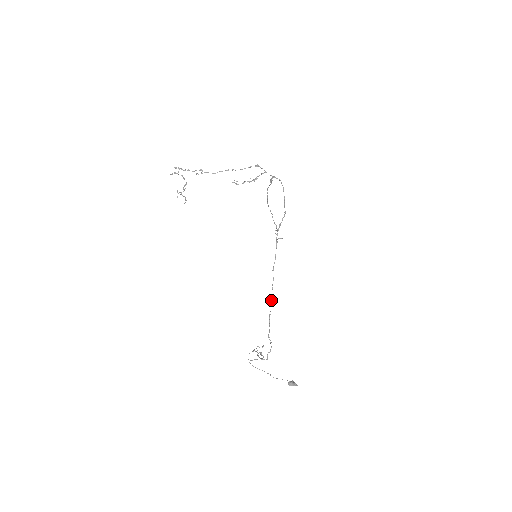
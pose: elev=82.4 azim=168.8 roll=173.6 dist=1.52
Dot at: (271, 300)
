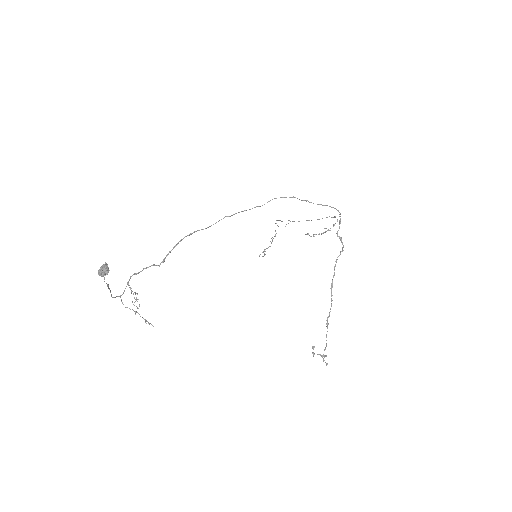
Dot at: (210, 226)
